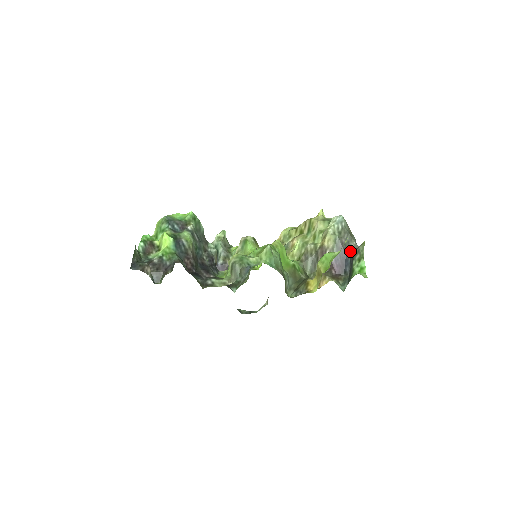
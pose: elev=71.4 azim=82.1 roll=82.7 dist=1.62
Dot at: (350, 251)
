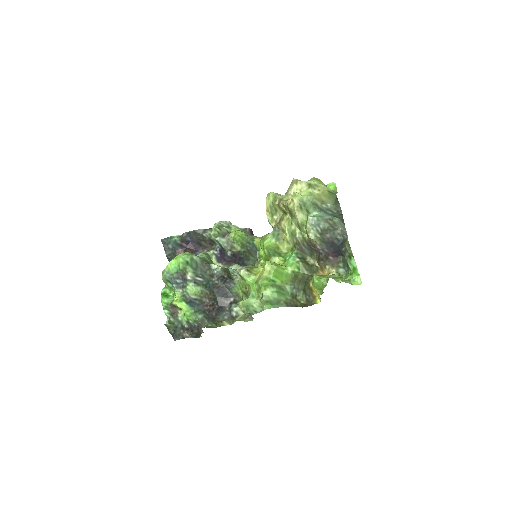
Dot at: (339, 239)
